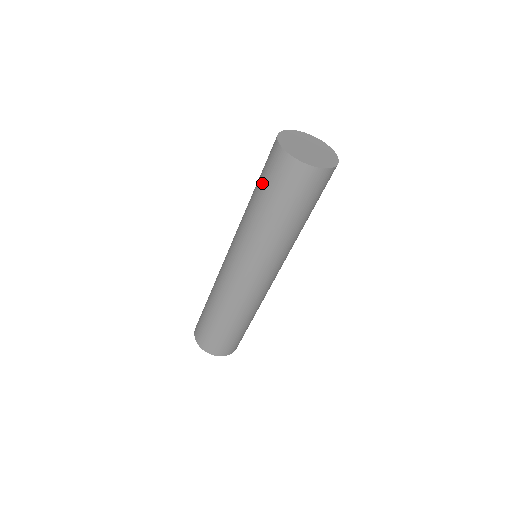
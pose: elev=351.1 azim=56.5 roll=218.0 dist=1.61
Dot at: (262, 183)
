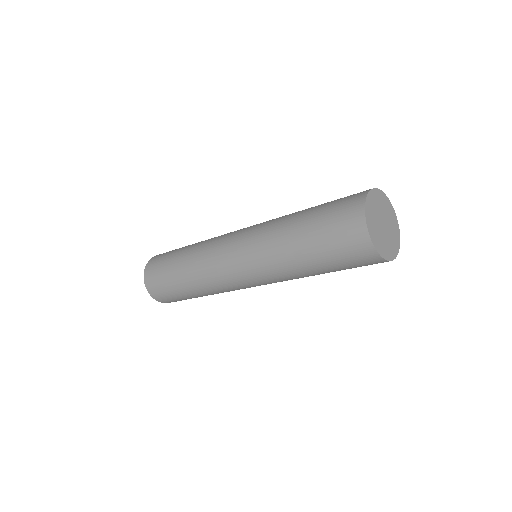
Dot at: (319, 232)
